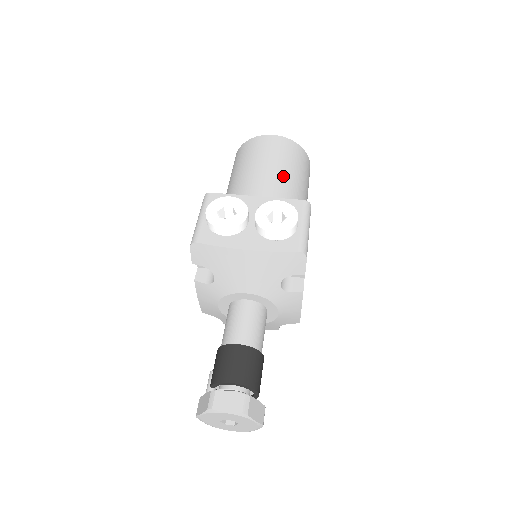
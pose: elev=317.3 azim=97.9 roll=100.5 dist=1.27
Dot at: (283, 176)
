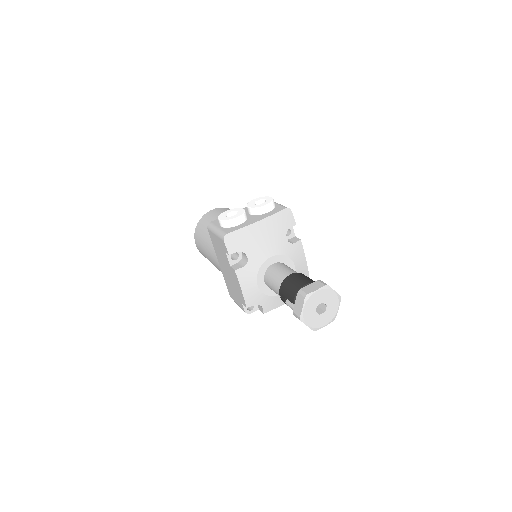
Dot at: occluded
